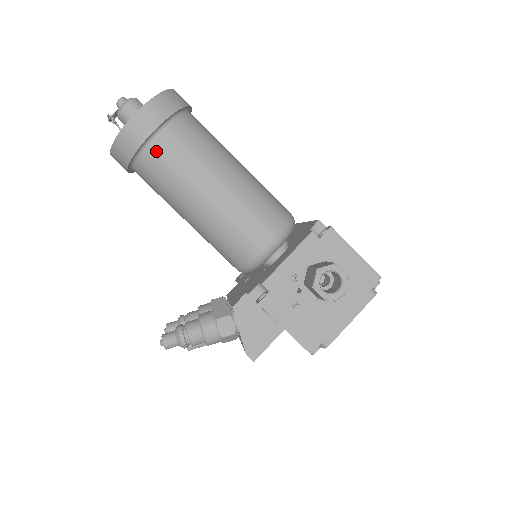
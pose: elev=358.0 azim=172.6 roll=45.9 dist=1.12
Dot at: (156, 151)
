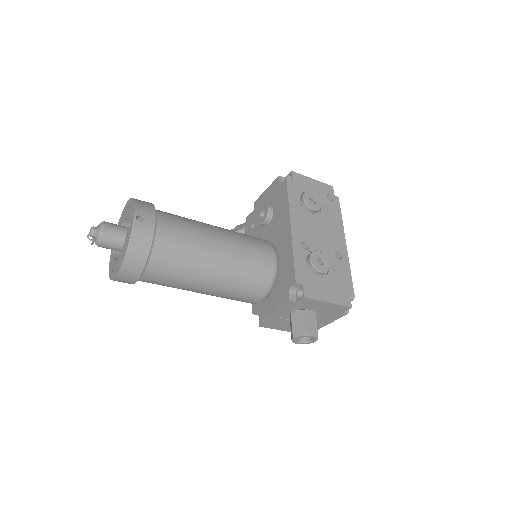
Dot at: occluded
